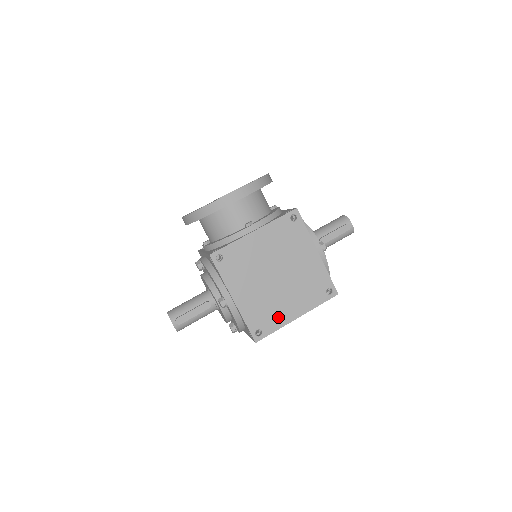
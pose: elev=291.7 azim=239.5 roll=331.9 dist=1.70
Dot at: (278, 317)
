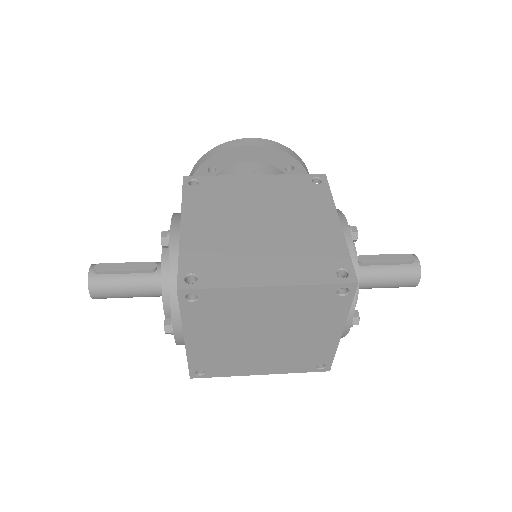
Dot at: (235, 272)
